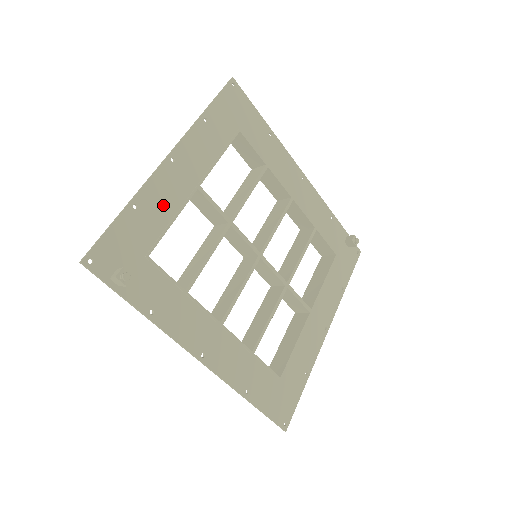
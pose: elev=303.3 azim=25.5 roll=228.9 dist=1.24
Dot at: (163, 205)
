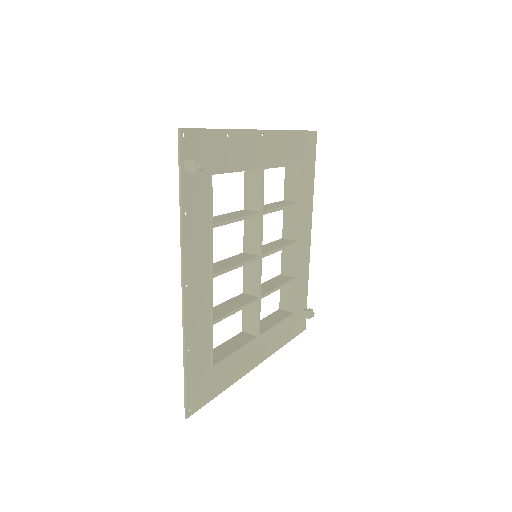
Dot at: (241, 154)
